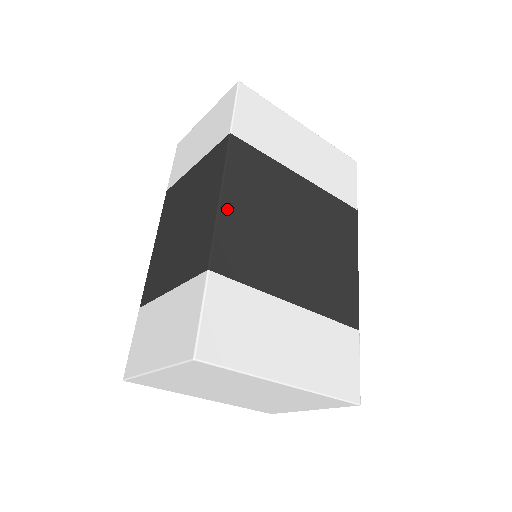
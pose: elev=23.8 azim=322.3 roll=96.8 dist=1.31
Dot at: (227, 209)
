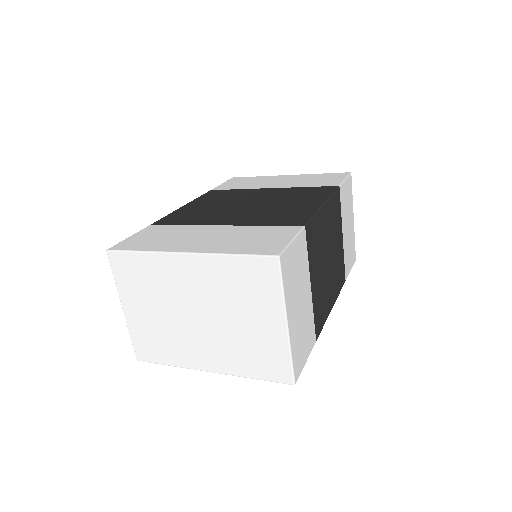
Dot at: (185, 208)
